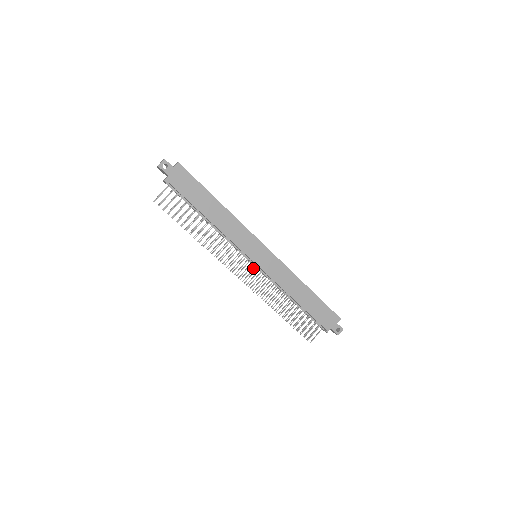
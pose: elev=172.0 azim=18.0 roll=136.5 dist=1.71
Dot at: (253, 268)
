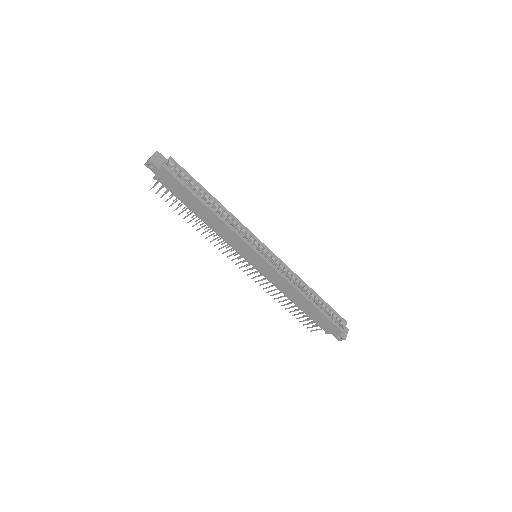
Dot at: occluded
